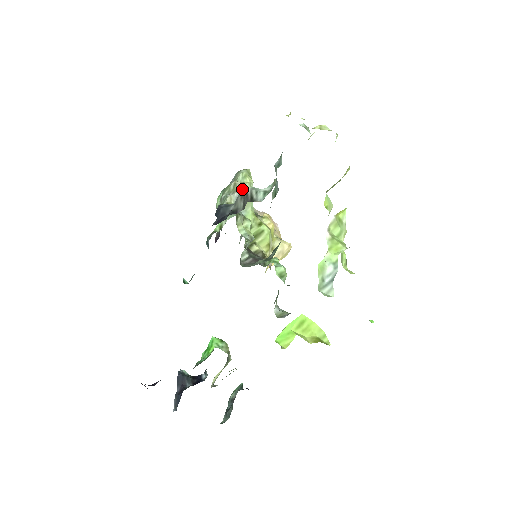
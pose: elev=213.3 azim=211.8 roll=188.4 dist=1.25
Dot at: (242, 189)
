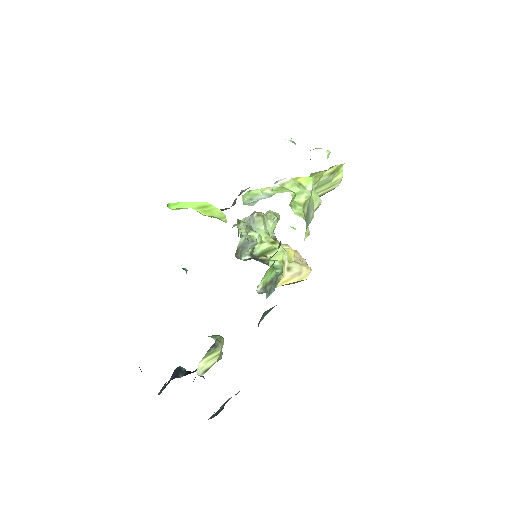
Dot at: (256, 213)
